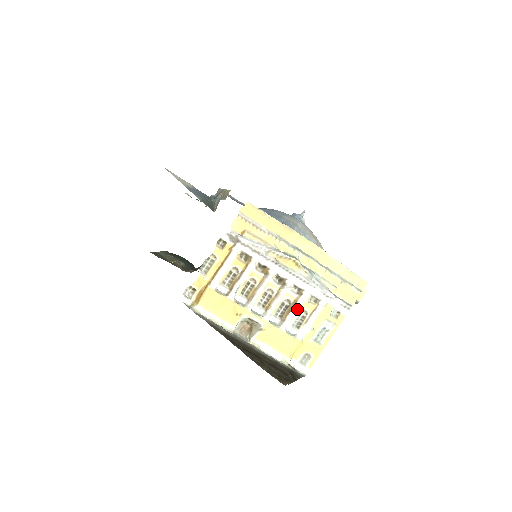
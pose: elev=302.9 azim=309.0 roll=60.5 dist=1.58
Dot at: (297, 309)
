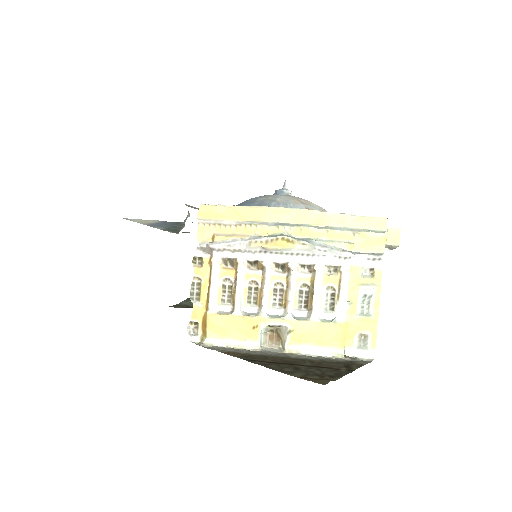
Dot at: (319, 289)
